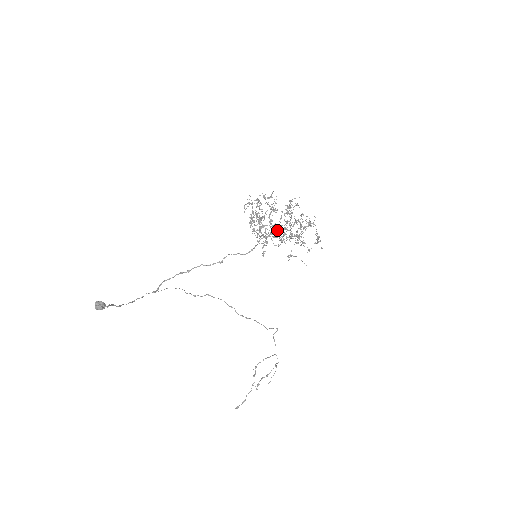
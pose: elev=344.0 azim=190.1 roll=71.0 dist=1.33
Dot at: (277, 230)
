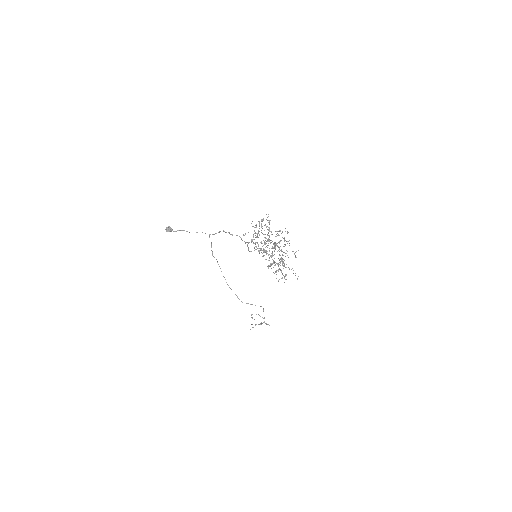
Dot at: occluded
